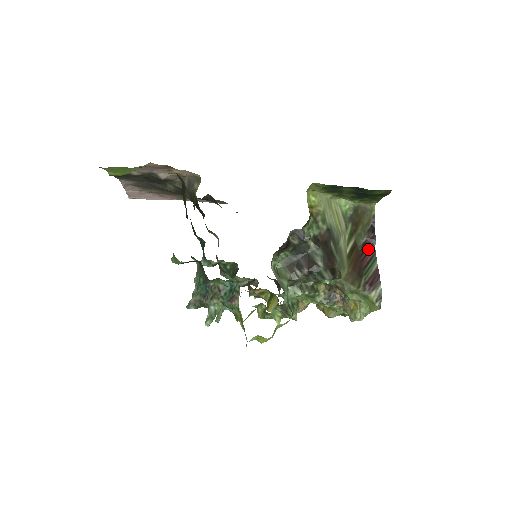
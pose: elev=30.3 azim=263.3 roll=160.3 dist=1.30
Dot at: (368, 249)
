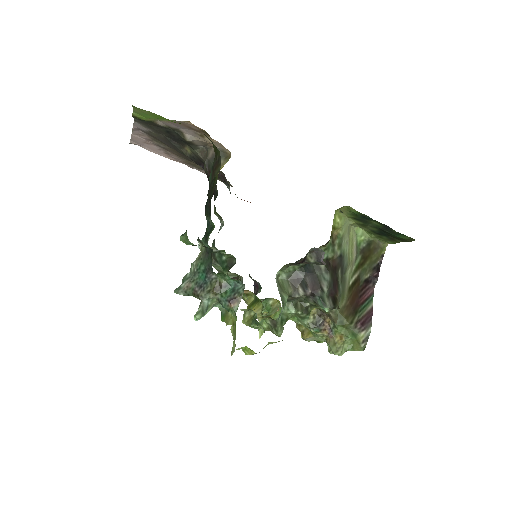
Dot at: (368, 286)
